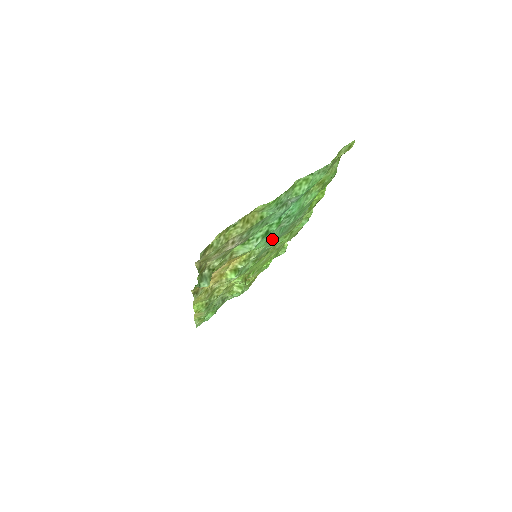
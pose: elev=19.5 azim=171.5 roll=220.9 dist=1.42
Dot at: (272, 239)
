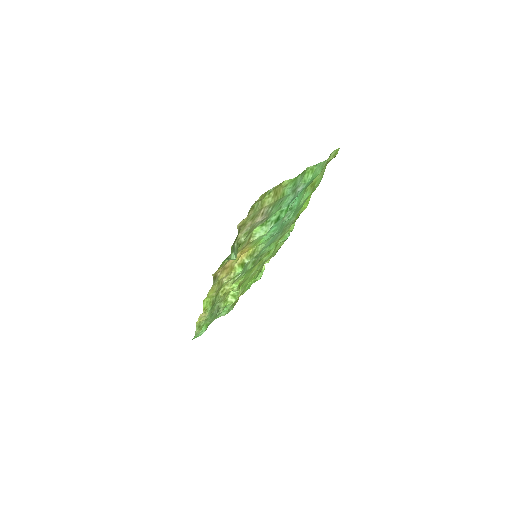
Dot at: (275, 233)
